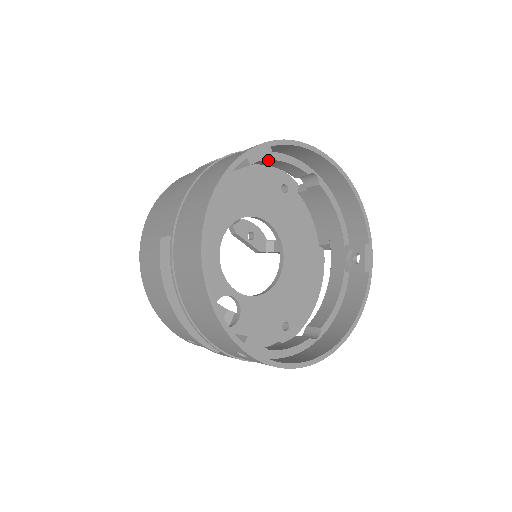
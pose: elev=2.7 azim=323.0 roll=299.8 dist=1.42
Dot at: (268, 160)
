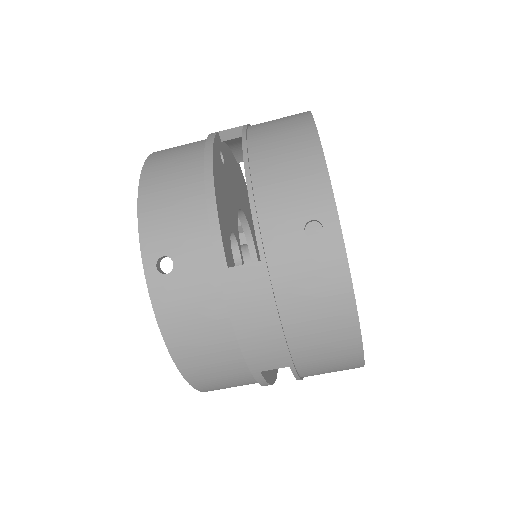
Dot at: occluded
